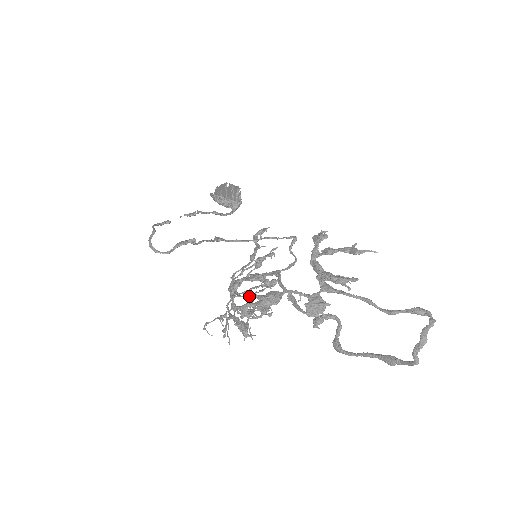
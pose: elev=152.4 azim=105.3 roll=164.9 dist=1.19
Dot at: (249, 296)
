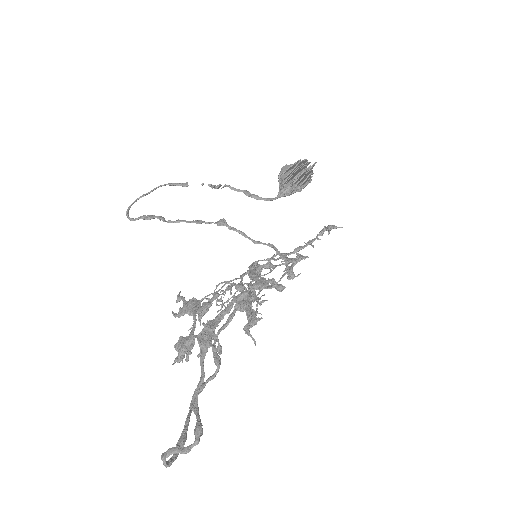
Dot at: (237, 287)
